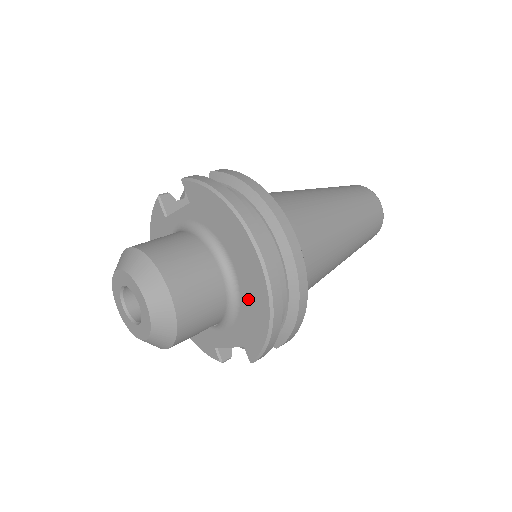
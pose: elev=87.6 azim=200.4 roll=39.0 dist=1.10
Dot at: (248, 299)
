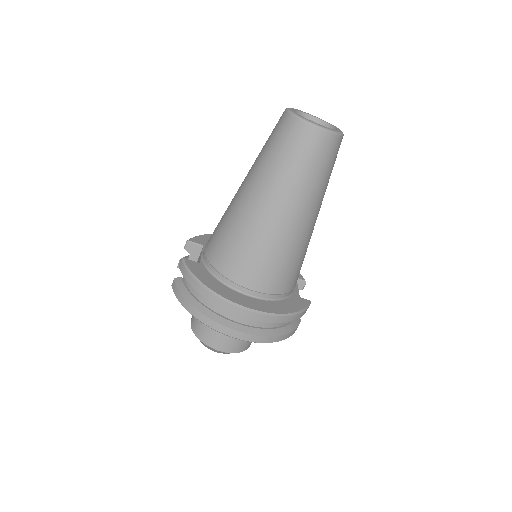
Dot at: occluded
